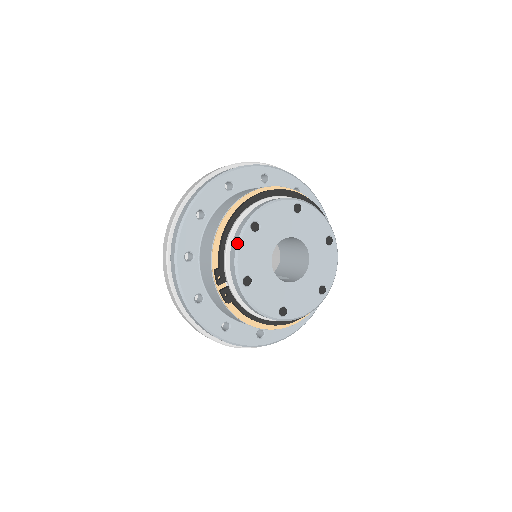
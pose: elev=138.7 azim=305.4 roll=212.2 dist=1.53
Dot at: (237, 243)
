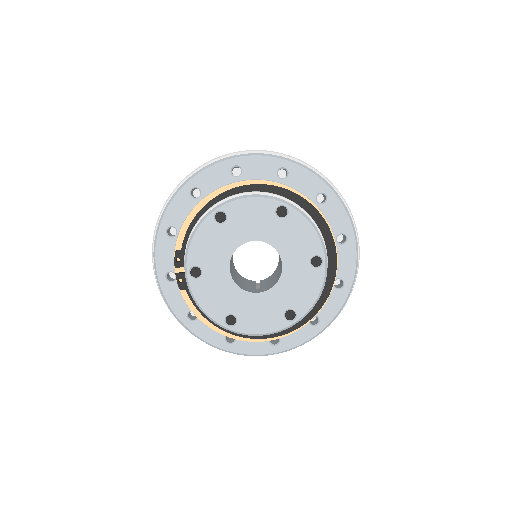
Dot at: (195, 228)
